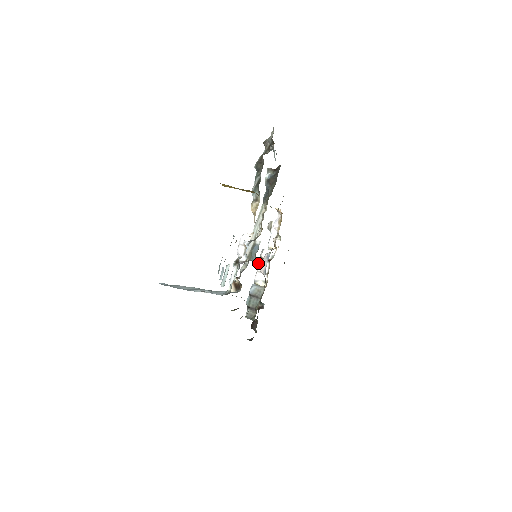
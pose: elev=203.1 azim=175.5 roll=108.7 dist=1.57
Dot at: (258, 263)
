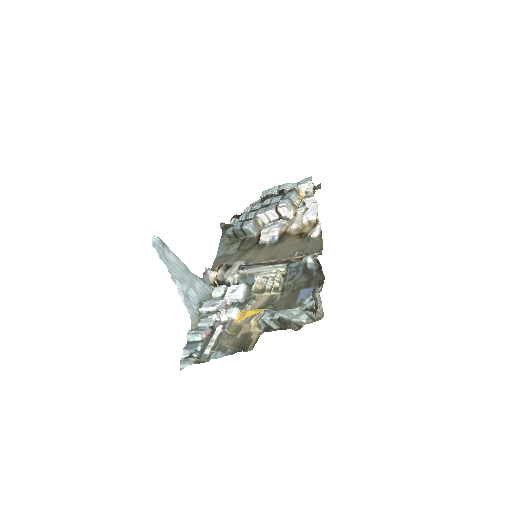
Dot at: (270, 210)
